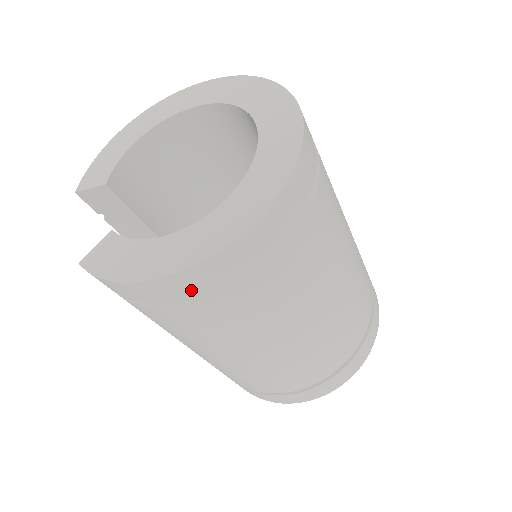
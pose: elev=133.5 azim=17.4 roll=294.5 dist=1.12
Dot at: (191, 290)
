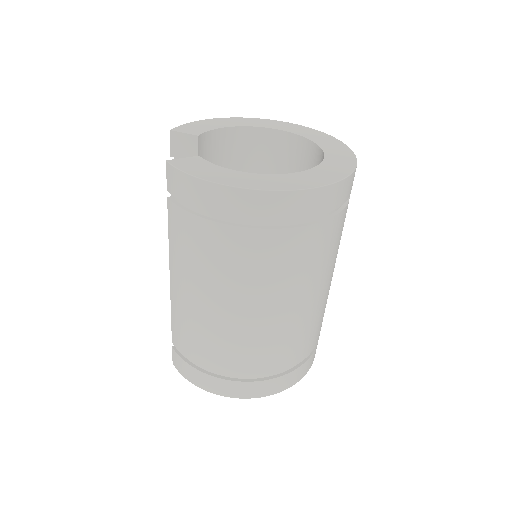
Dot at: (245, 211)
